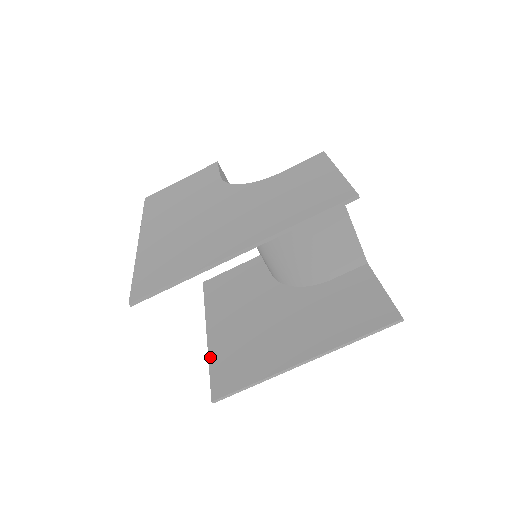
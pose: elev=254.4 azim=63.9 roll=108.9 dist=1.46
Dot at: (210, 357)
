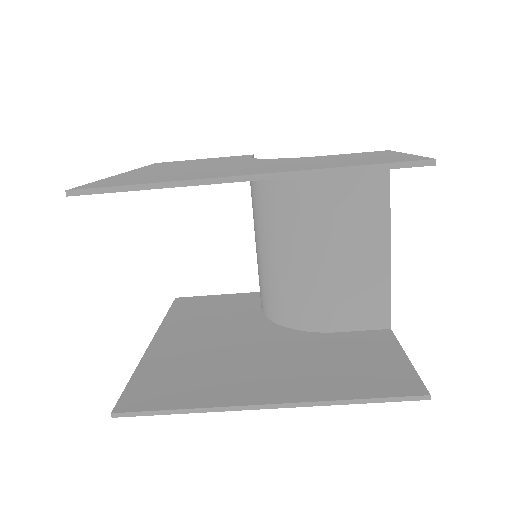
Dot at: (140, 365)
